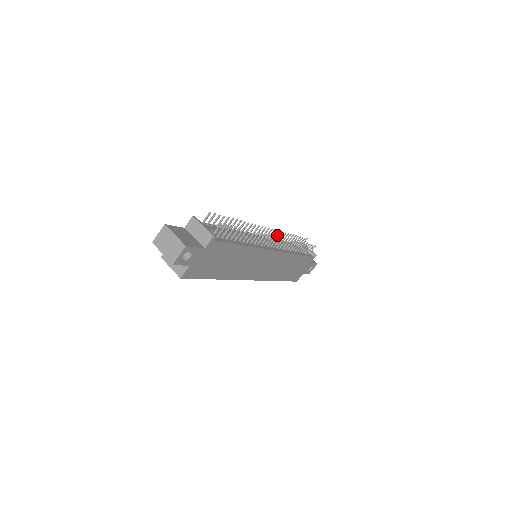
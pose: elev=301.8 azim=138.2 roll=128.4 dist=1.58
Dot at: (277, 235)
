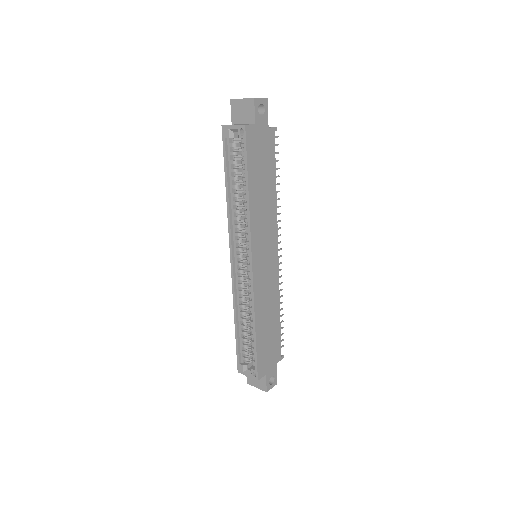
Dot at: occluded
